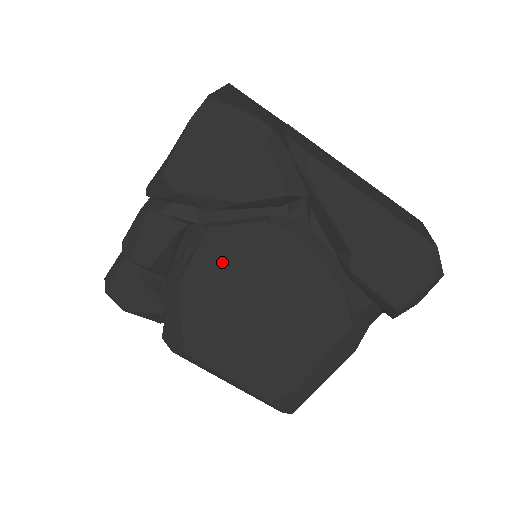
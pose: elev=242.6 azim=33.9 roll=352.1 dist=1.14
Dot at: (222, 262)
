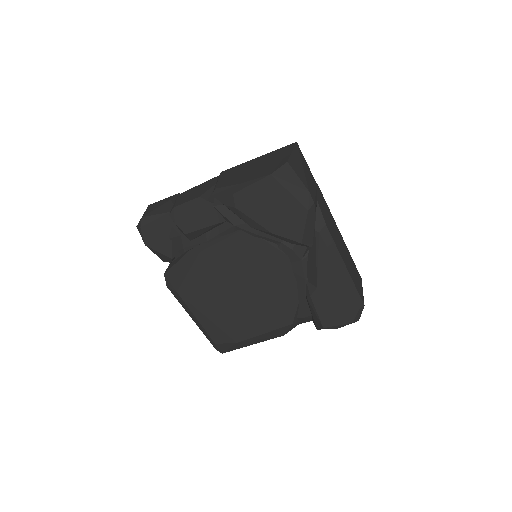
Dot at: (236, 253)
